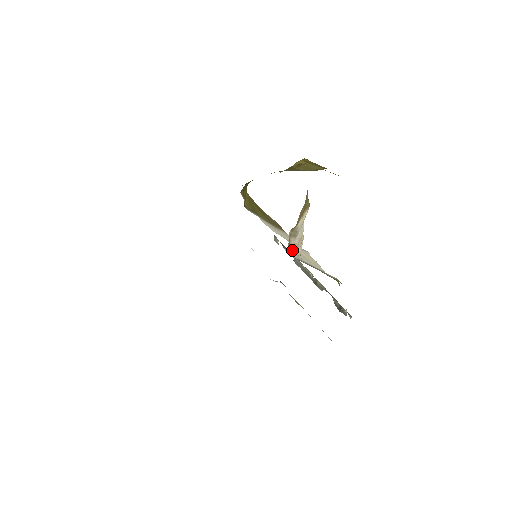
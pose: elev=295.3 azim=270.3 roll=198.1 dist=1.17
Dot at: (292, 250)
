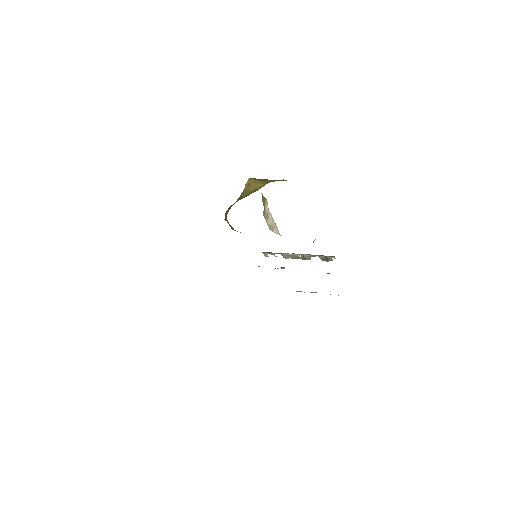
Dot at: (272, 229)
